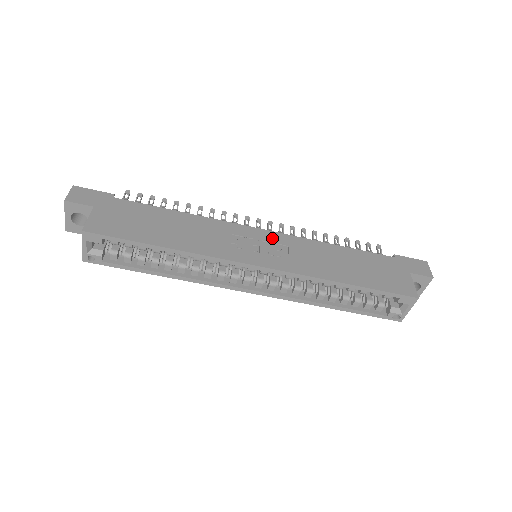
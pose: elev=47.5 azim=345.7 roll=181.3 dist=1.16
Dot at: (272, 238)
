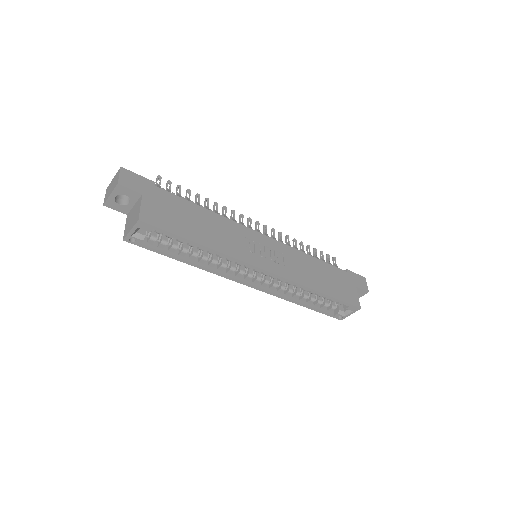
Dot at: (272, 245)
